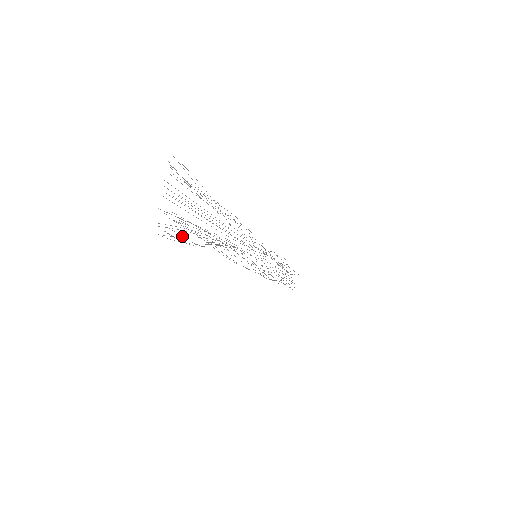
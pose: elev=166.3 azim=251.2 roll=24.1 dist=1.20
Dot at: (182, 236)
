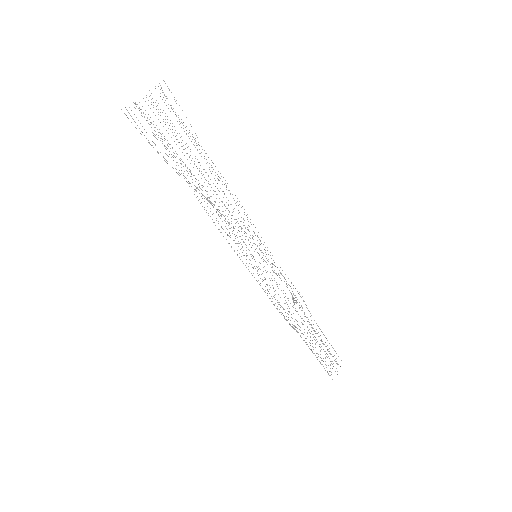
Dot at: occluded
